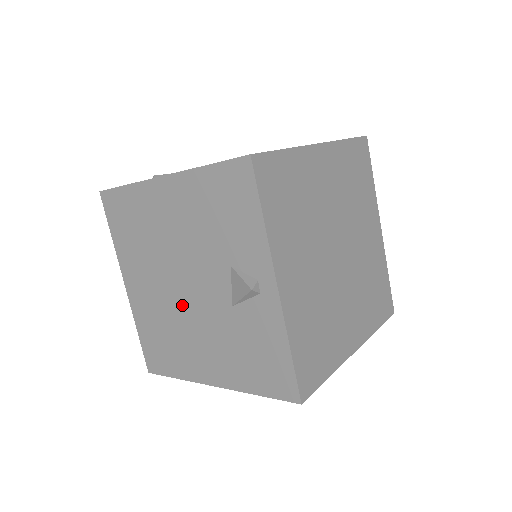
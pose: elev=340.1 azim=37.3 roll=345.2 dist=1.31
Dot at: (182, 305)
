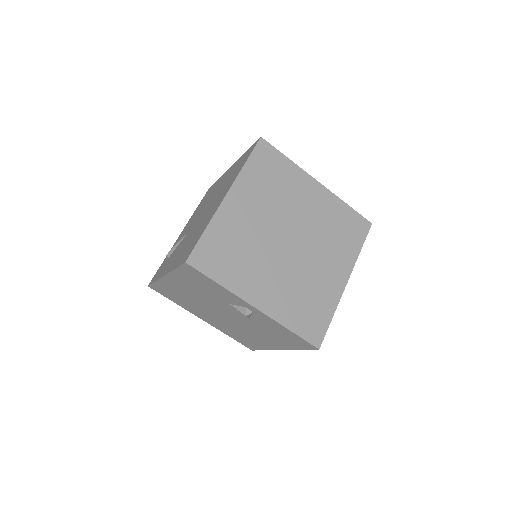
Dot at: (231, 322)
